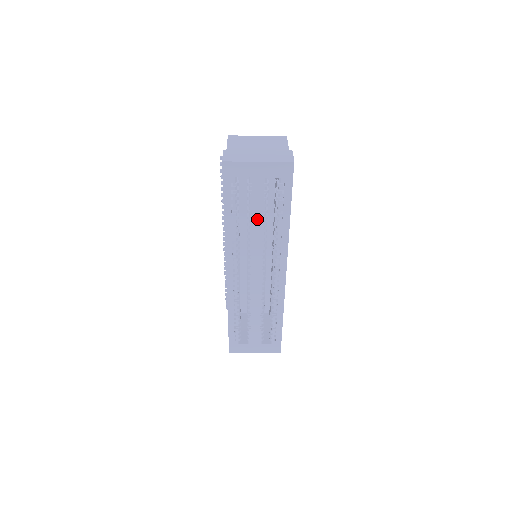
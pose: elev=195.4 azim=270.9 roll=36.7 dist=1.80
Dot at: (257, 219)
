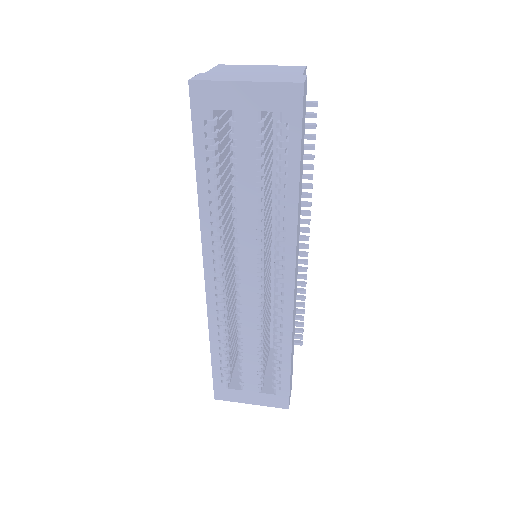
Dot at: (247, 186)
